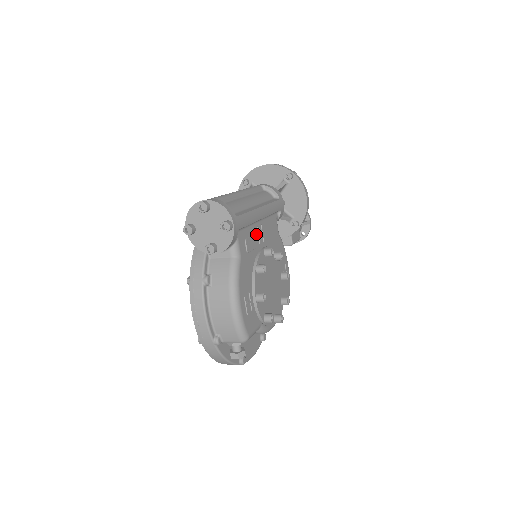
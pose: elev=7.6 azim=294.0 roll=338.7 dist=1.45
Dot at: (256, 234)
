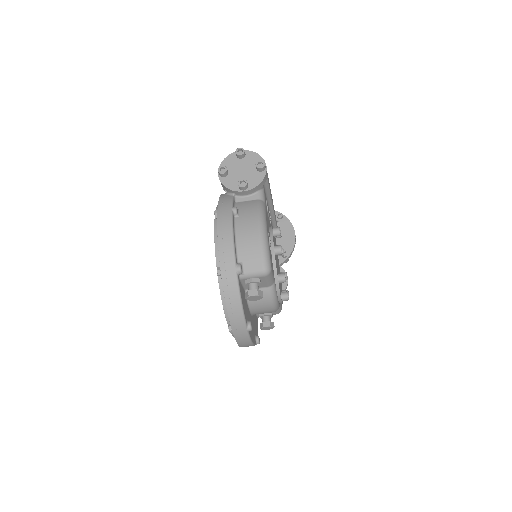
Dot at: occluded
